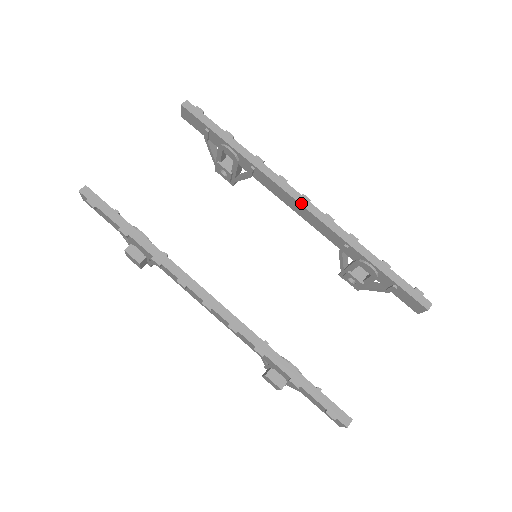
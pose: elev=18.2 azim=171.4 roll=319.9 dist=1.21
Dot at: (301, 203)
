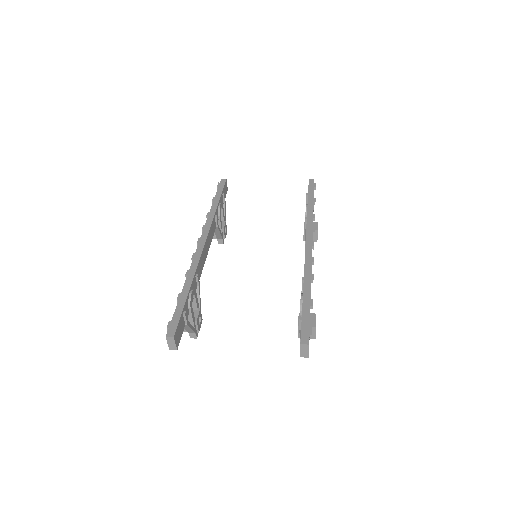
Dot at: (307, 243)
